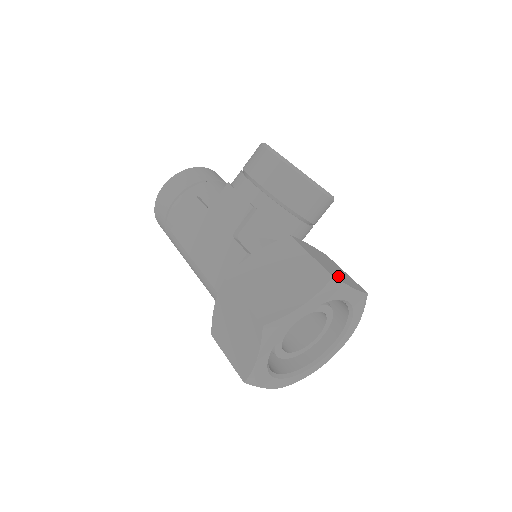
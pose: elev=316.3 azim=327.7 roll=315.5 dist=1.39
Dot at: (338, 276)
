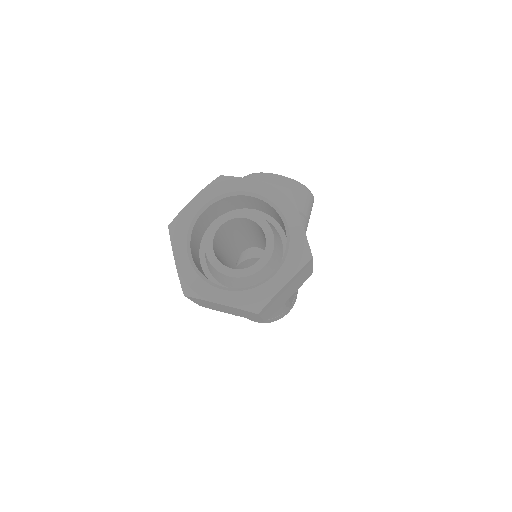
Dot at: occluded
